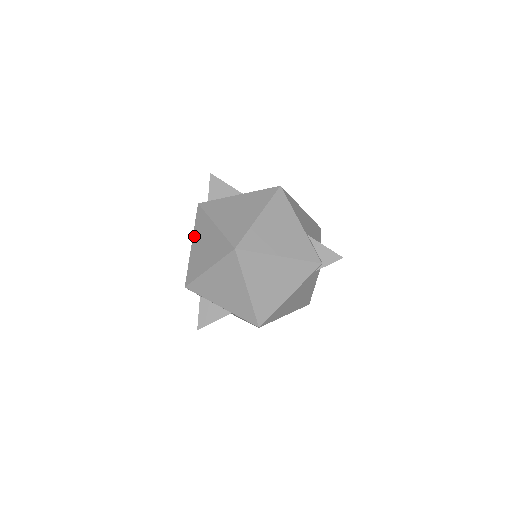
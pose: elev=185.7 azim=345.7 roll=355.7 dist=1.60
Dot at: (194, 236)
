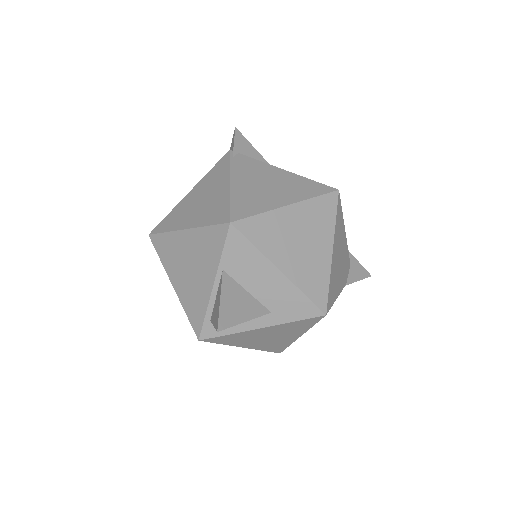
Dot at: occluded
